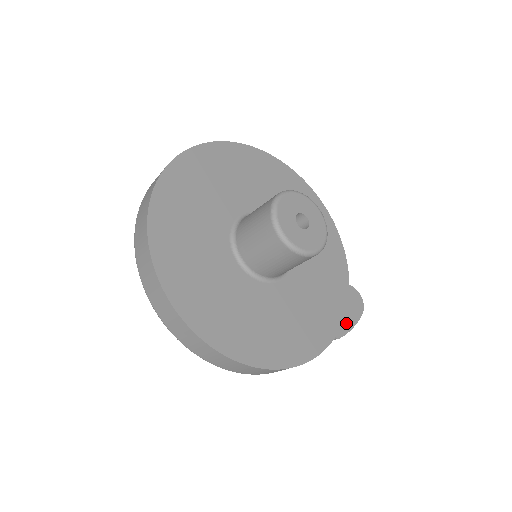
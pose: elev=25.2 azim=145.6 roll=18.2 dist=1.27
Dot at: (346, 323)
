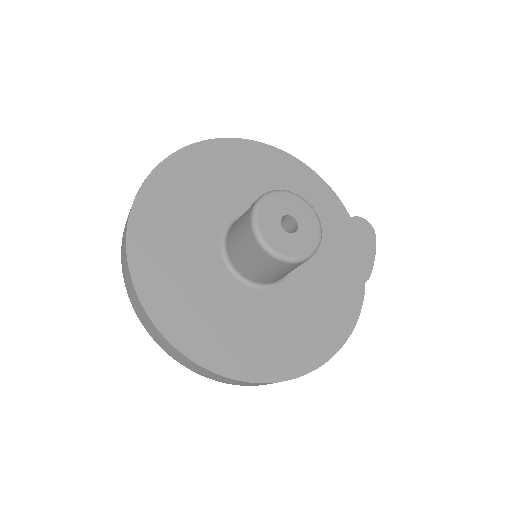
Dot at: (367, 258)
